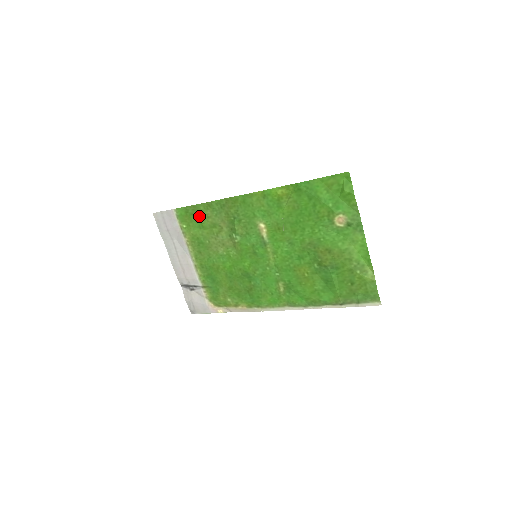
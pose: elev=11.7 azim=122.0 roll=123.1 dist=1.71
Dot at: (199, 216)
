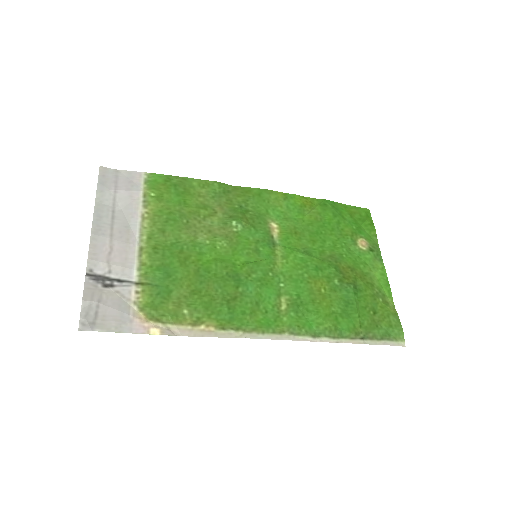
Dot at: (185, 190)
